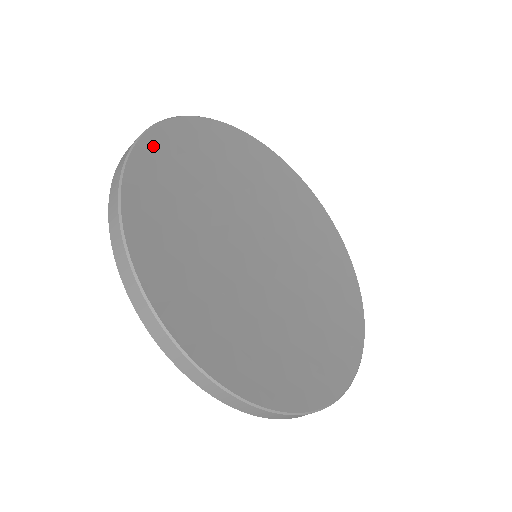
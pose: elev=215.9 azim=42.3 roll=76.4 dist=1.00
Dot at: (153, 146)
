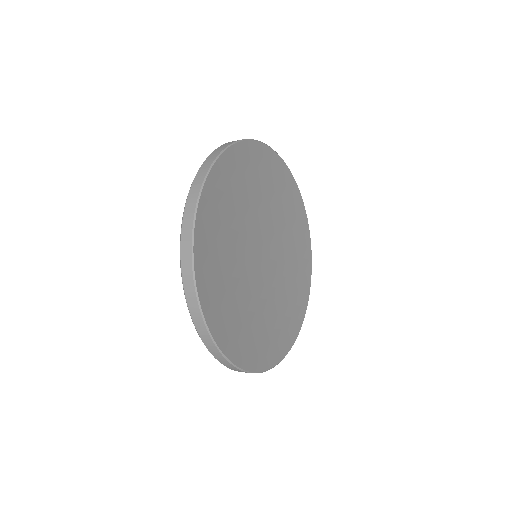
Dot at: (202, 221)
